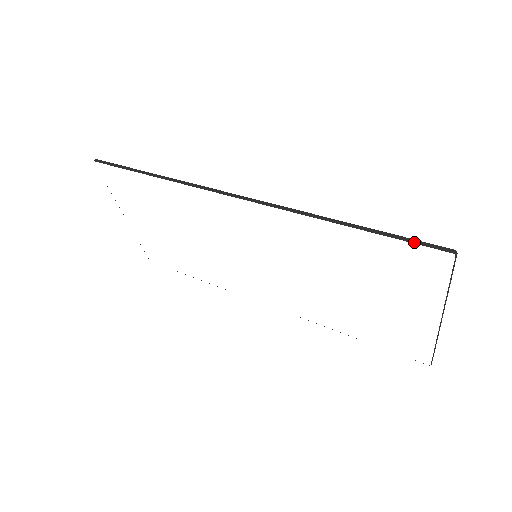
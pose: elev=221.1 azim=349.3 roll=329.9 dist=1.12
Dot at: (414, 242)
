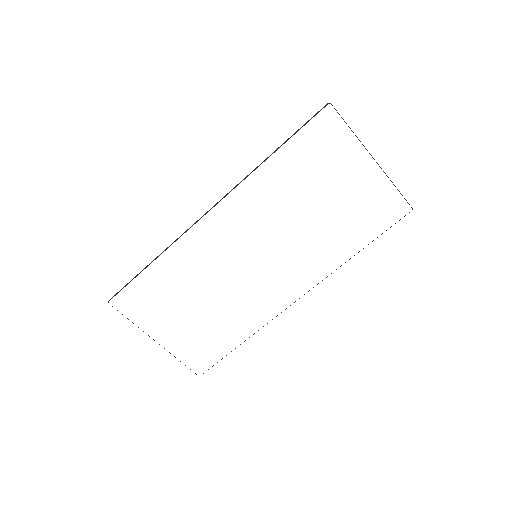
Dot at: (309, 120)
